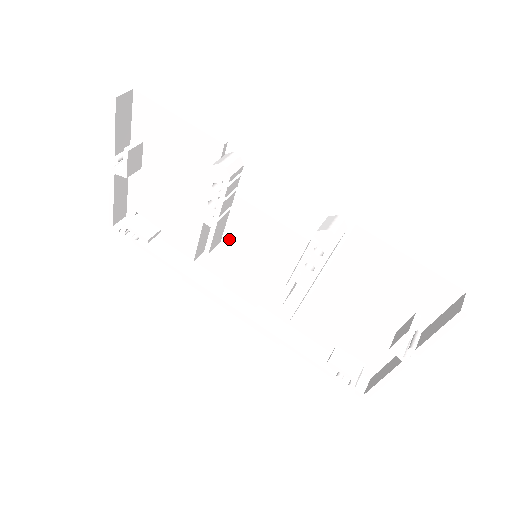
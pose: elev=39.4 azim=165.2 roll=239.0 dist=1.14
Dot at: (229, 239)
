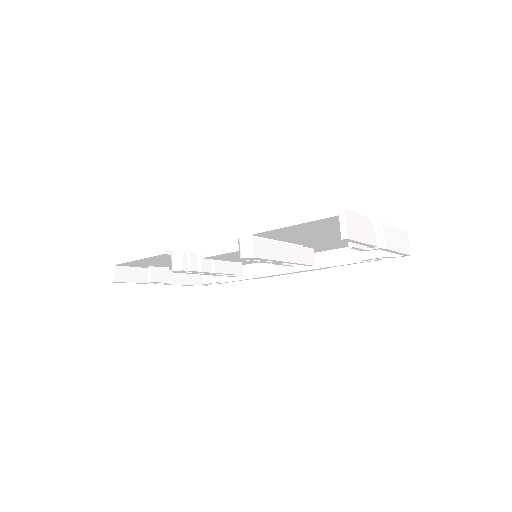
Dot at: (236, 261)
